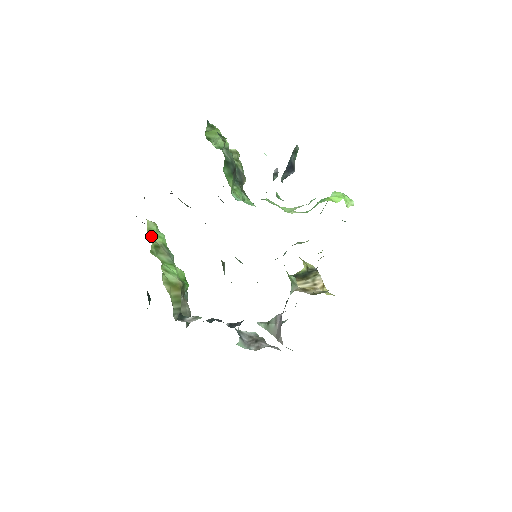
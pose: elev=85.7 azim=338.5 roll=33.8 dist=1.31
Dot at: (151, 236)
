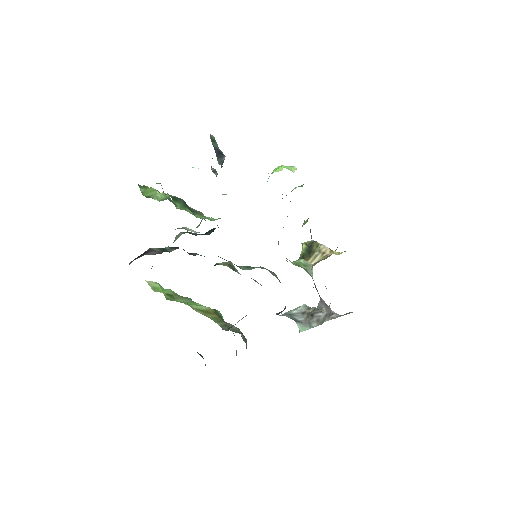
Dot at: occluded
